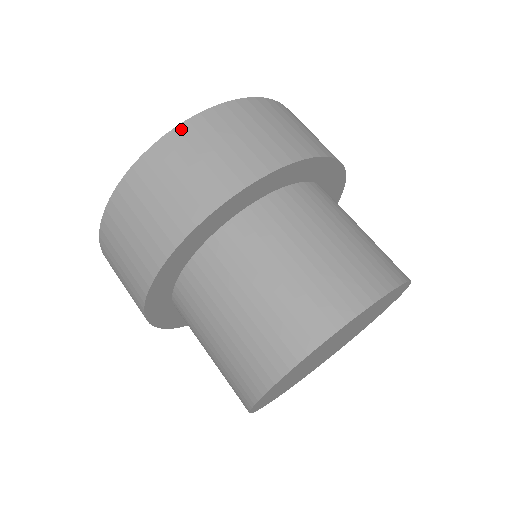
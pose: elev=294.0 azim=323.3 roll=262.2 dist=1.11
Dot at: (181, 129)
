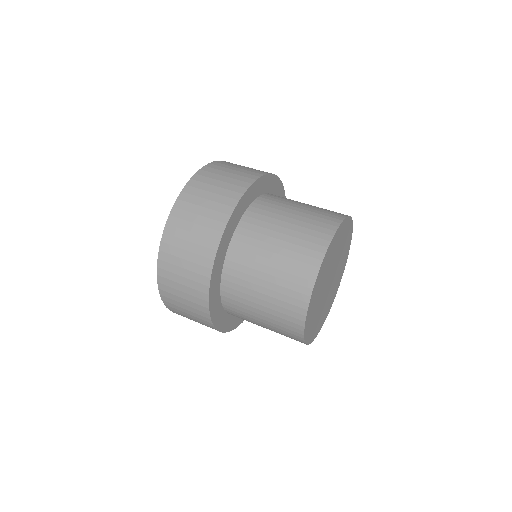
Dot at: (177, 206)
